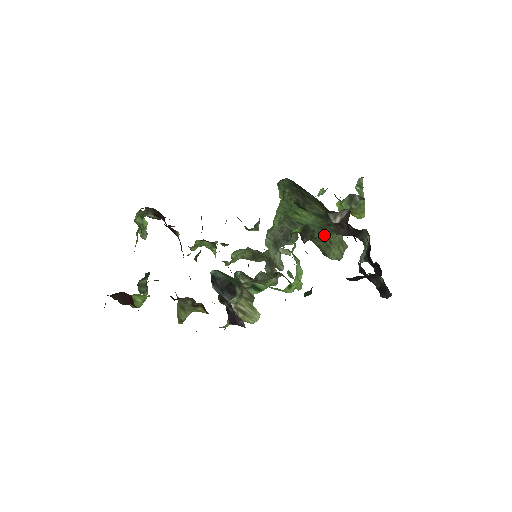
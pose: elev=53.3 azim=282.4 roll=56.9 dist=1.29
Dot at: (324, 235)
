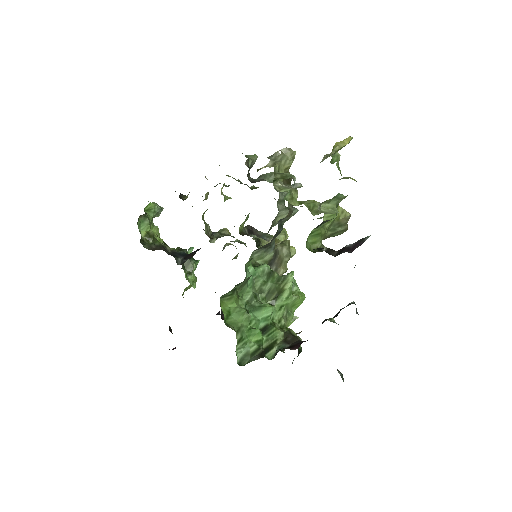
Dot at: occluded
